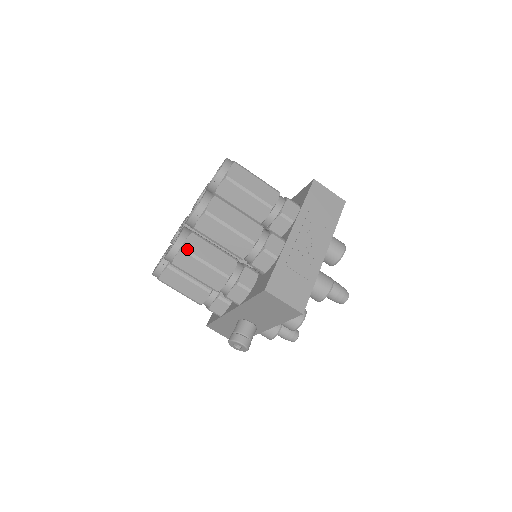
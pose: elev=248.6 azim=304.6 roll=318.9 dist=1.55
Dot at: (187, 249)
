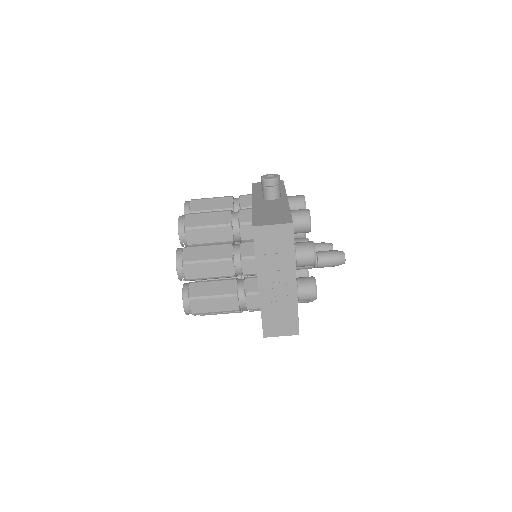
Dot at: (203, 314)
